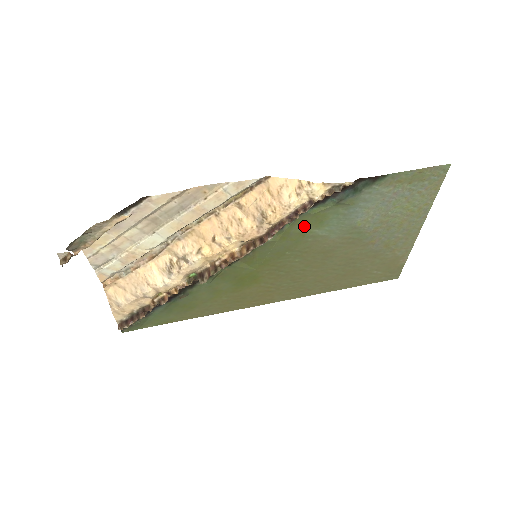
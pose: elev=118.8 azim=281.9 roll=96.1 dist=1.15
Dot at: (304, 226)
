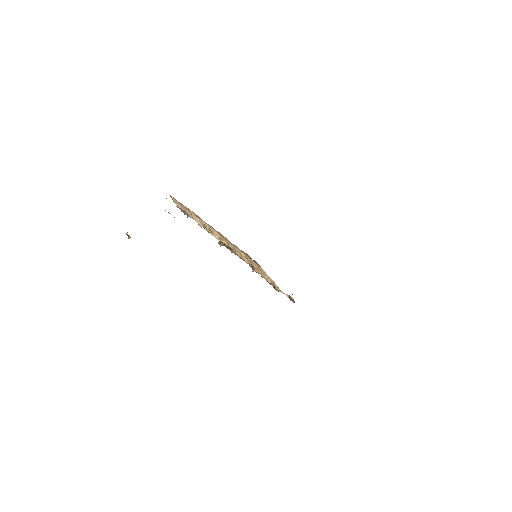
Dot at: occluded
